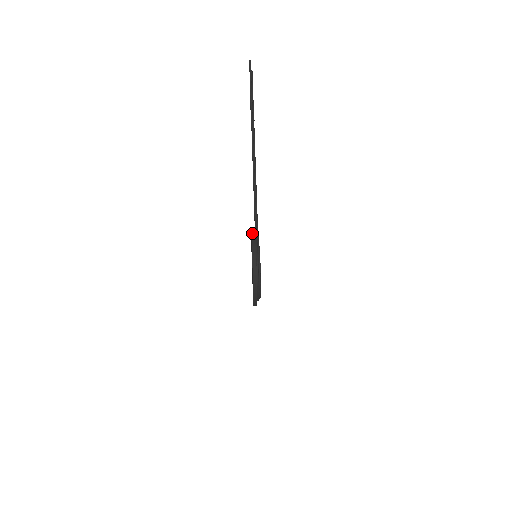
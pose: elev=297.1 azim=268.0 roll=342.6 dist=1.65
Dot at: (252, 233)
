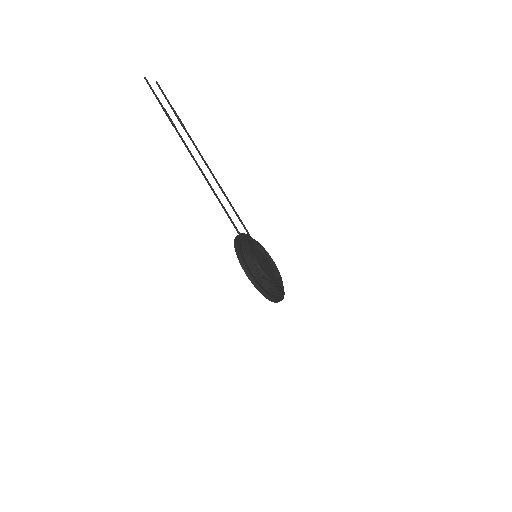
Dot at: (234, 244)
